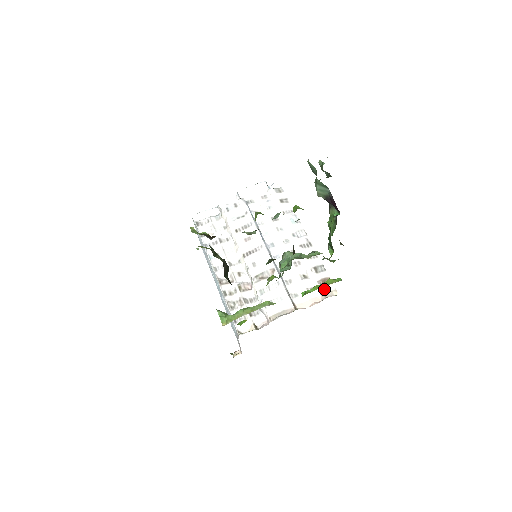
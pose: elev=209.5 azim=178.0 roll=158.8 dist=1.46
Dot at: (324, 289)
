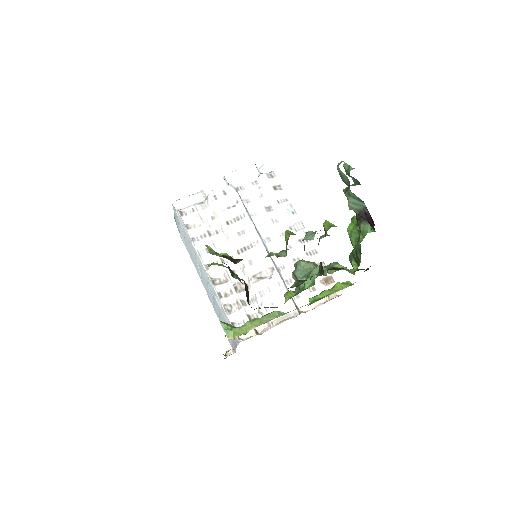
Dot at: (327, 289)
